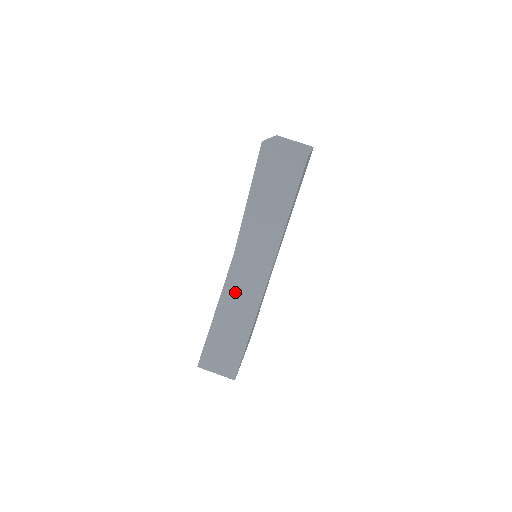
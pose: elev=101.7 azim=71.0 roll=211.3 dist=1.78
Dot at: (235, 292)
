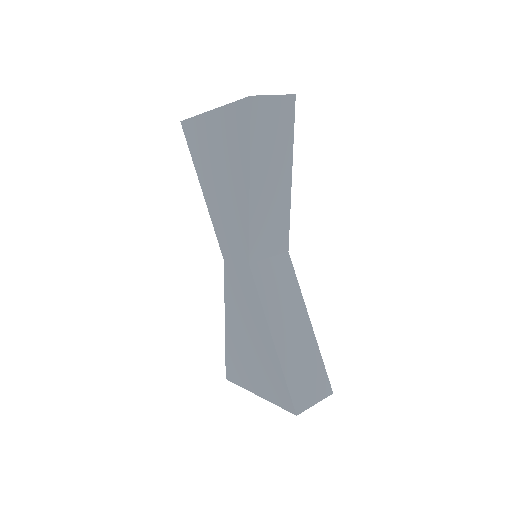
Dot at: (275, 303)
